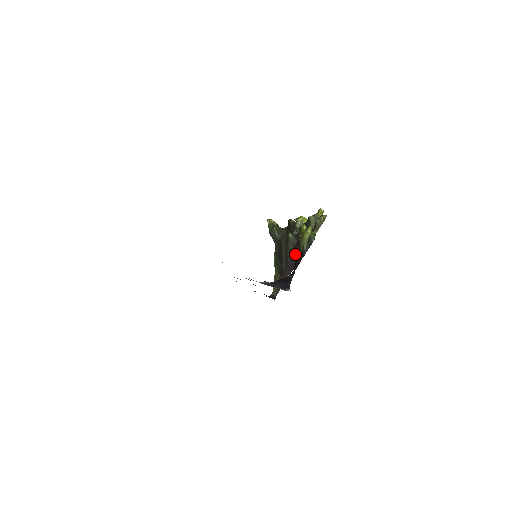
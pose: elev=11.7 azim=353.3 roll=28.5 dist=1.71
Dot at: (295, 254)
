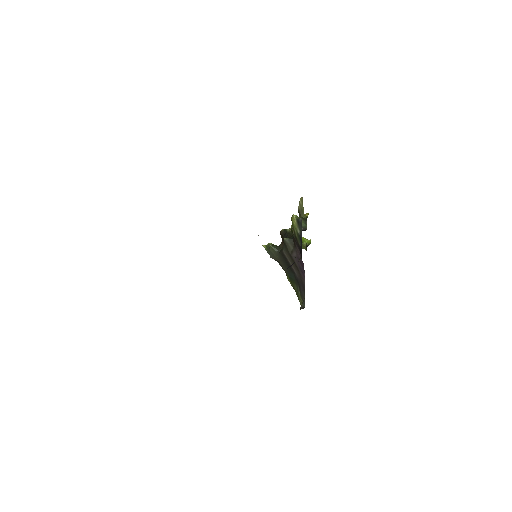
Dot at: (298, 251)
